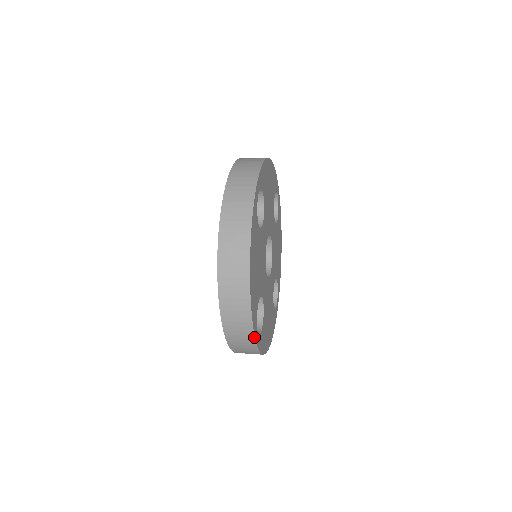
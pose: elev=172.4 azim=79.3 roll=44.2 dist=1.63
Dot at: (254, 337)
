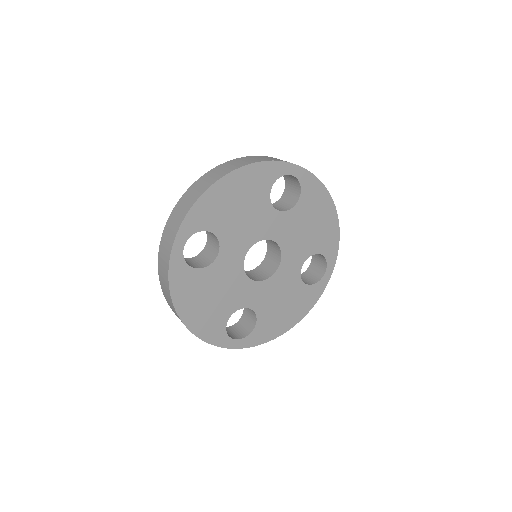
Dot at: occluded
